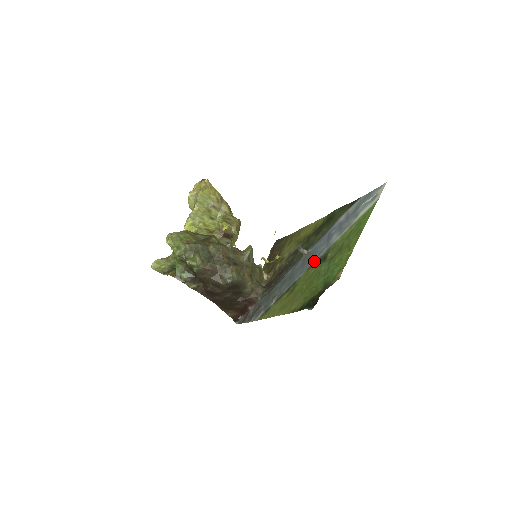
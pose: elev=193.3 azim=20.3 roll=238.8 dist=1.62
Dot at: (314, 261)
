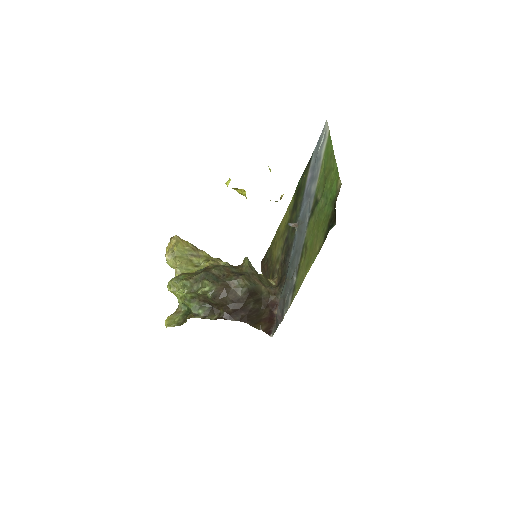
Dot at: (309, 216)
